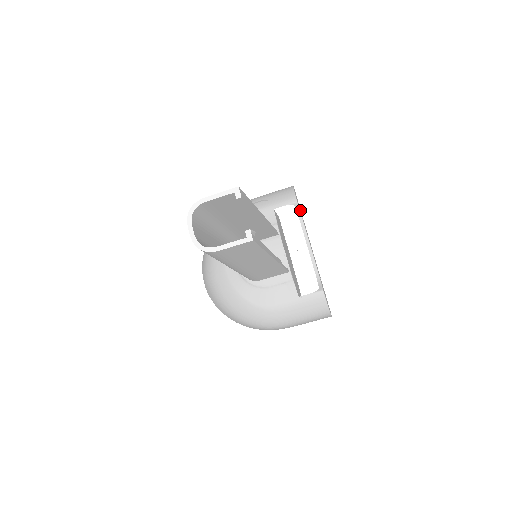
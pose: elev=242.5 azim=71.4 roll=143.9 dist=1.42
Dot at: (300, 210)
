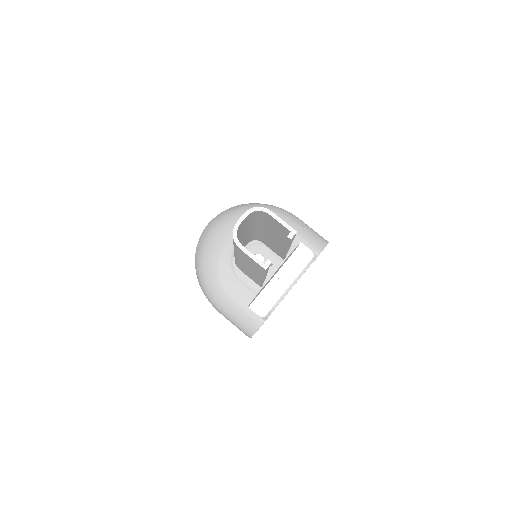
Dot at: occluded
